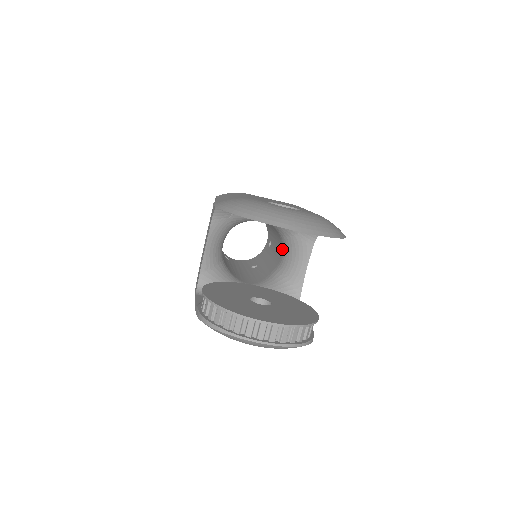
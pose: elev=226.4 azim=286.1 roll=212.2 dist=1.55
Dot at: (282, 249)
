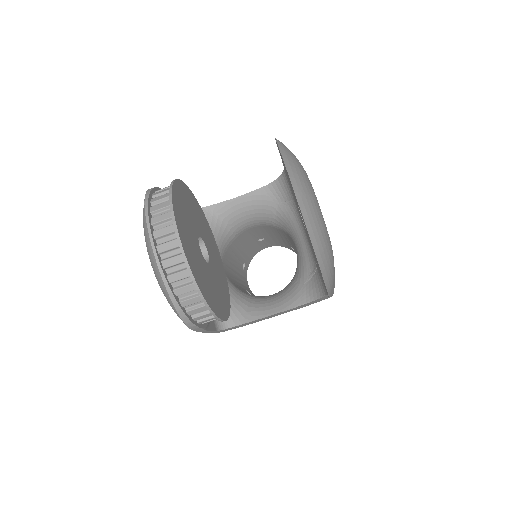
Dot at: occluded
